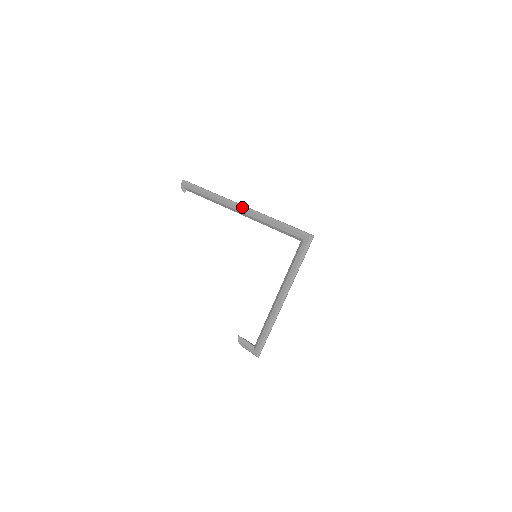
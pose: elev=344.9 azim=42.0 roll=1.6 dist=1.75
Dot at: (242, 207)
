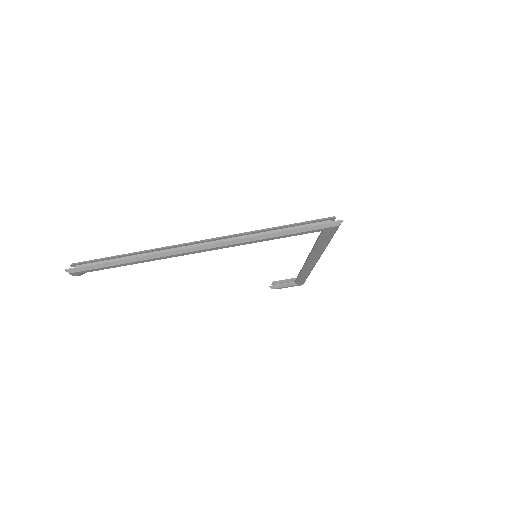
Dot at: (205, 248)
